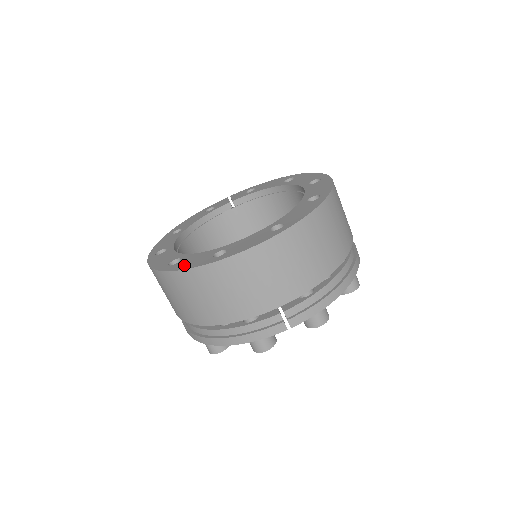
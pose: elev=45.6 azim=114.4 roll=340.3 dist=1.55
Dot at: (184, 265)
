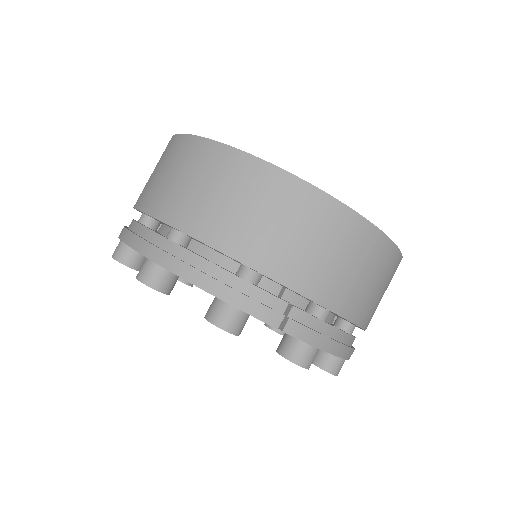
Dot at: occluded
